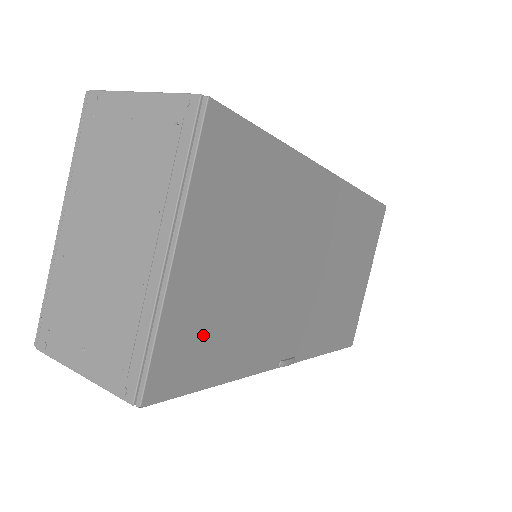
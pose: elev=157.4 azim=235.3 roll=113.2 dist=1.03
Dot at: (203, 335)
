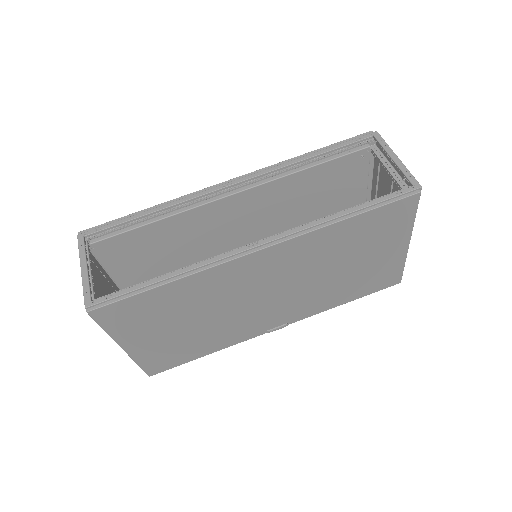
Dot at: (172, 353)
